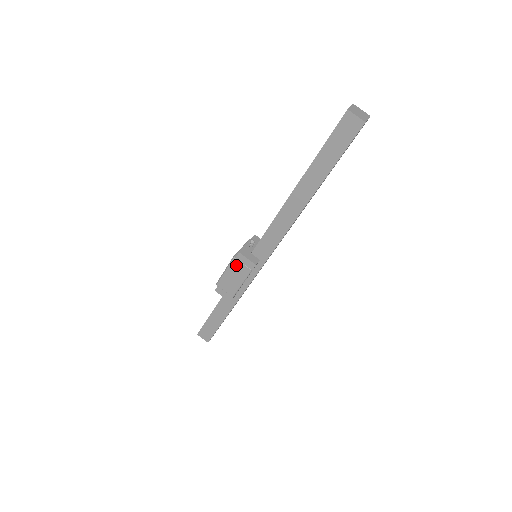
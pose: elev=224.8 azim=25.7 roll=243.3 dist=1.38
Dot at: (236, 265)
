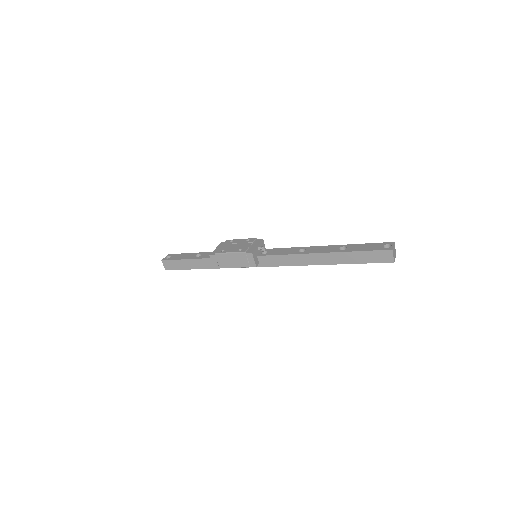
Dot at: (242, 257)
